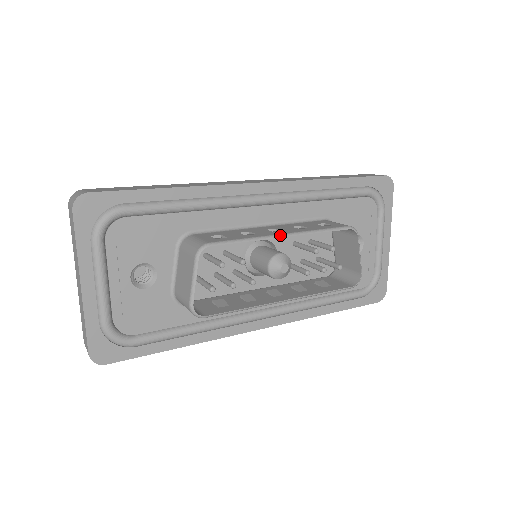
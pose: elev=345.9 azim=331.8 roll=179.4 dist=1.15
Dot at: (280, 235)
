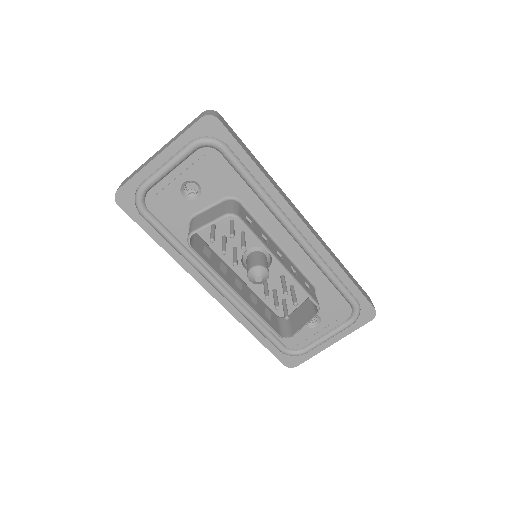
Dot at: (278, 260)
